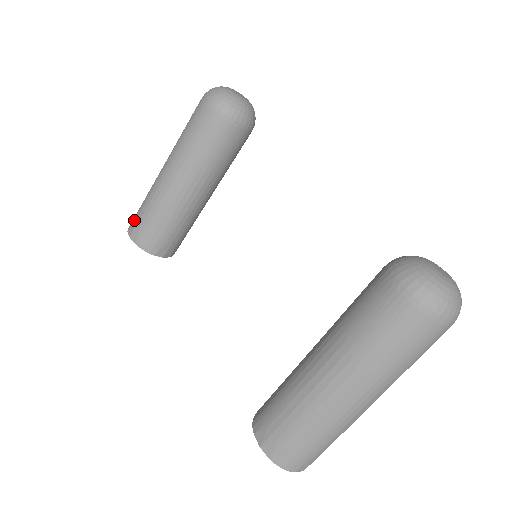
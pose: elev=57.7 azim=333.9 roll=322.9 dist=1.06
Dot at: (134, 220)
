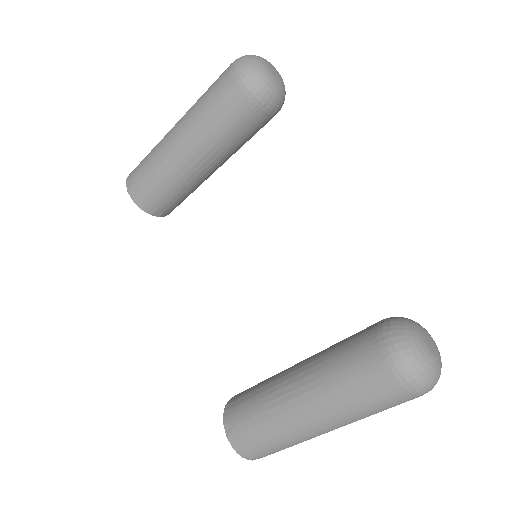
Dot at: (134, 174)
